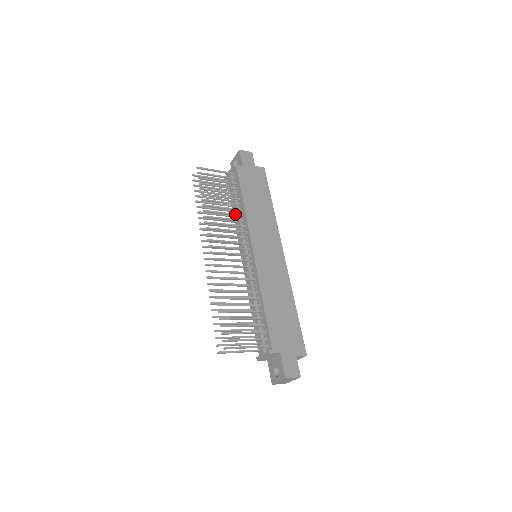
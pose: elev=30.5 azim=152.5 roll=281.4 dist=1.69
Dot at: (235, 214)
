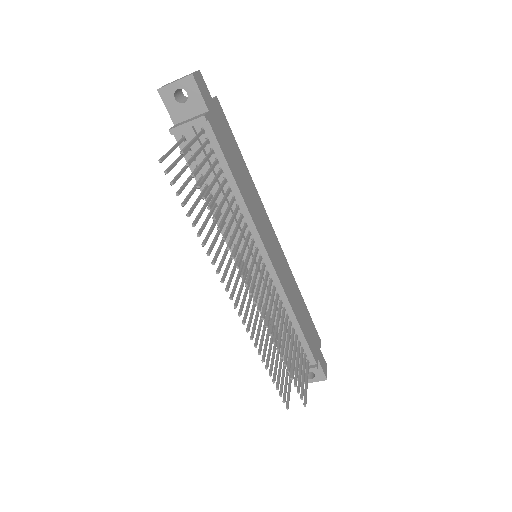
Dot at: (236, 213)
